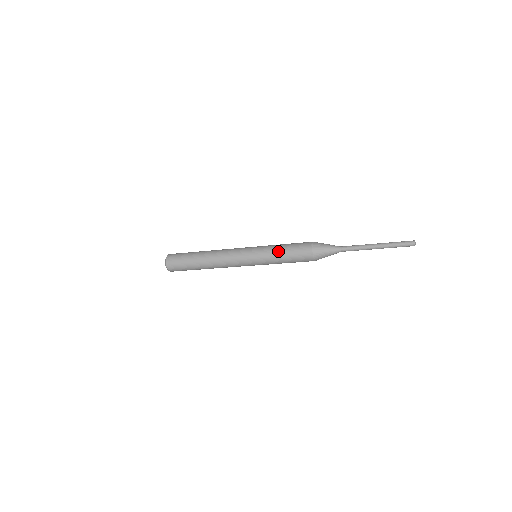
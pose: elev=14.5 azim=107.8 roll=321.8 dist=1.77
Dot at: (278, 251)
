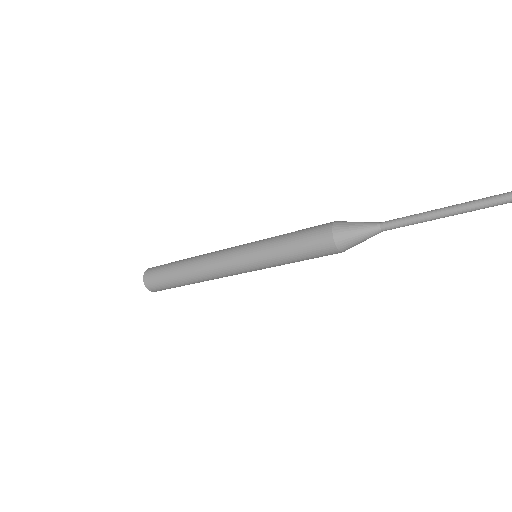
Dot at: (282, 249)
